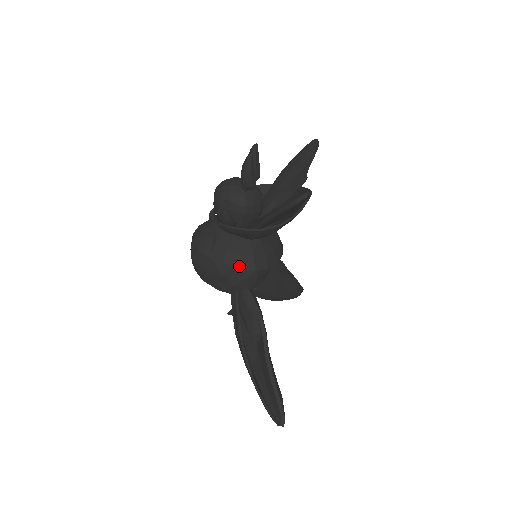
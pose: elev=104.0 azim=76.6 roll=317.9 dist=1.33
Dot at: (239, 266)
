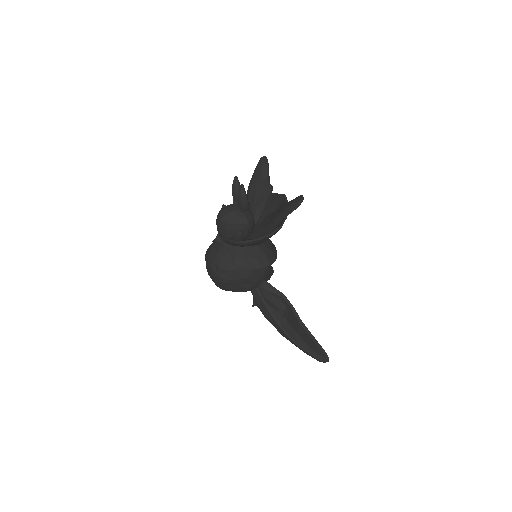
Dot at: (259, 267)
